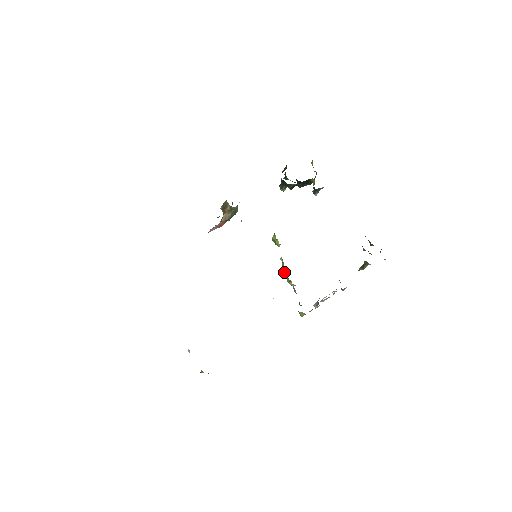
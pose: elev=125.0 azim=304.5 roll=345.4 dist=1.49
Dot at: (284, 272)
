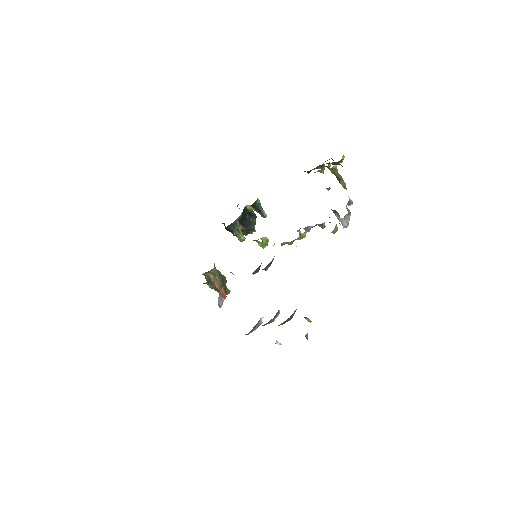
Dot at: (292, 242)
